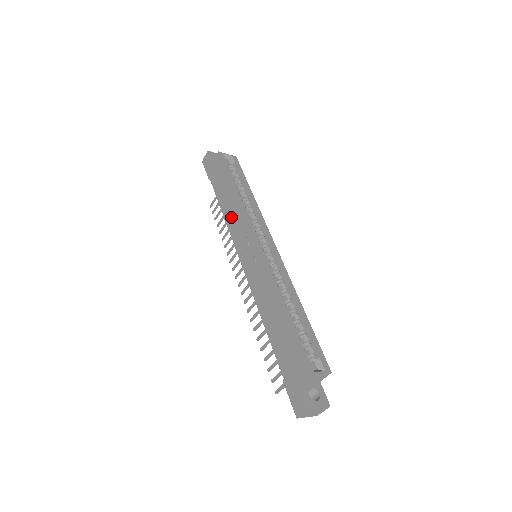
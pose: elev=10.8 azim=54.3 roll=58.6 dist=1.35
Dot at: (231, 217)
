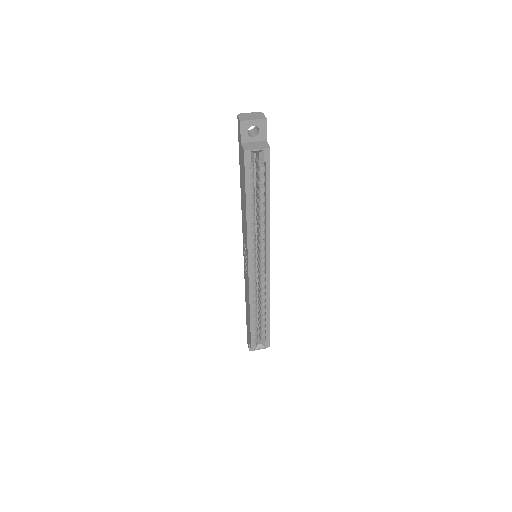
Dot at: (243, 220)
